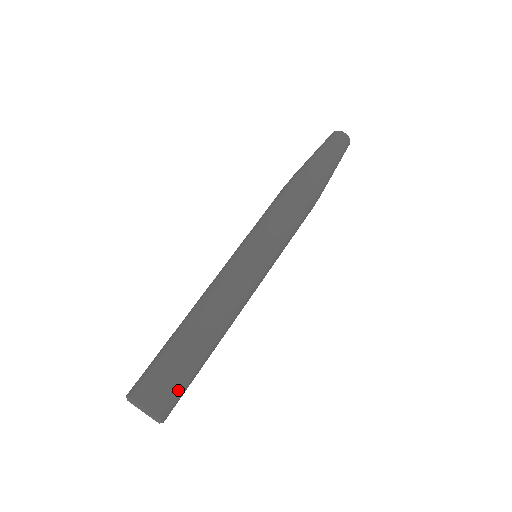
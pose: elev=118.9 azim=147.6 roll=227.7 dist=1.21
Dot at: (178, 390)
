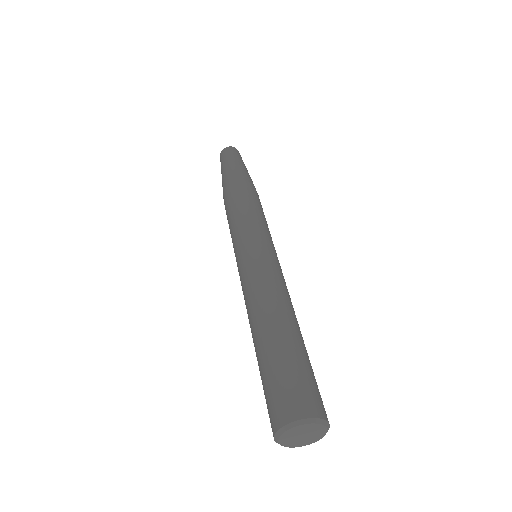
Dot at: (310, 383)
